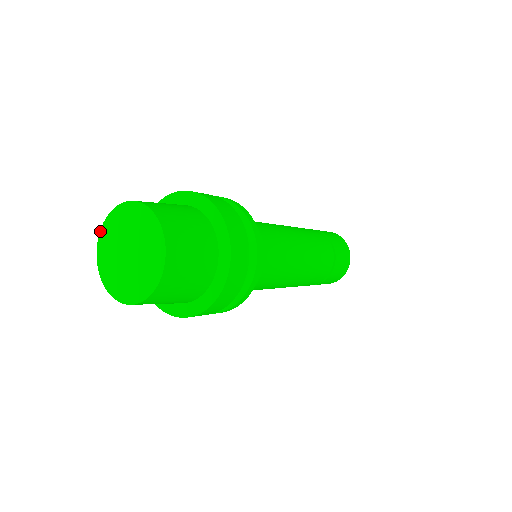
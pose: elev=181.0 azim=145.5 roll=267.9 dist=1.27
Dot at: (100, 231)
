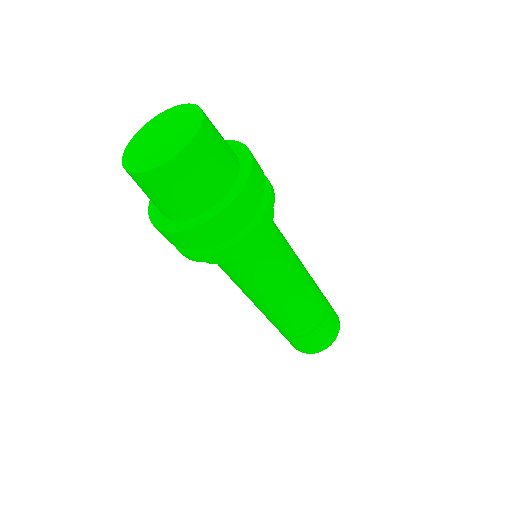
Dot at: (123, 167)
